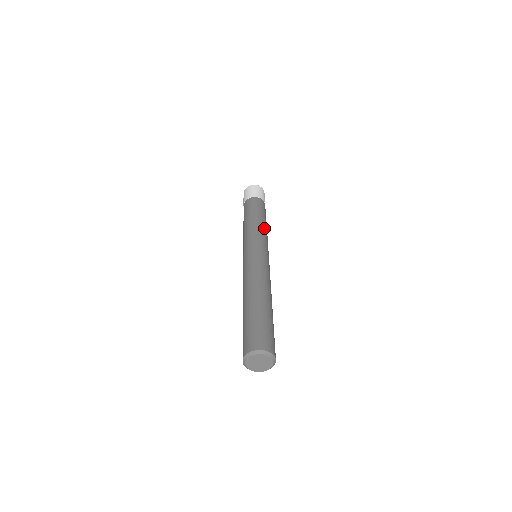
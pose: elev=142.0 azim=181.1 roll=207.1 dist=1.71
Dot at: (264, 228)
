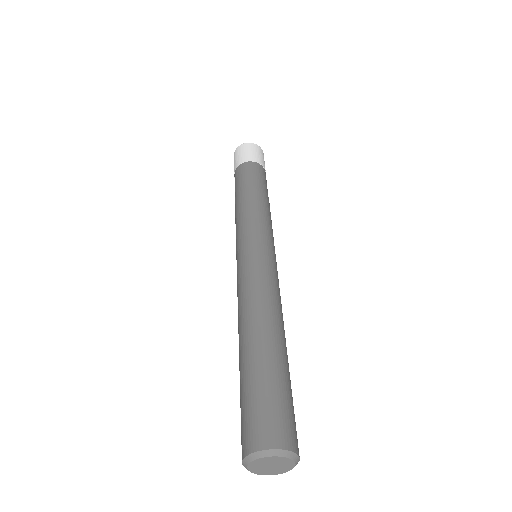
Dot at: occluded
